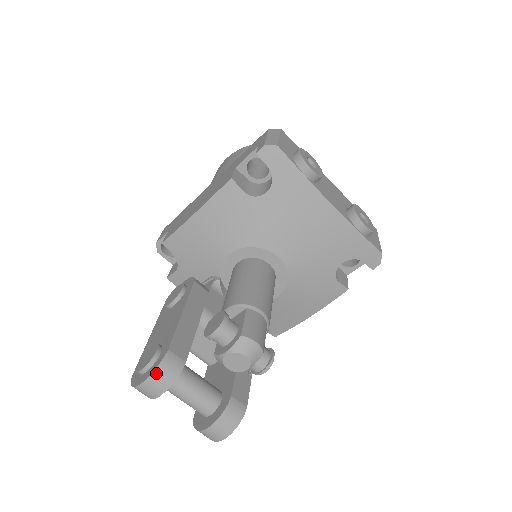
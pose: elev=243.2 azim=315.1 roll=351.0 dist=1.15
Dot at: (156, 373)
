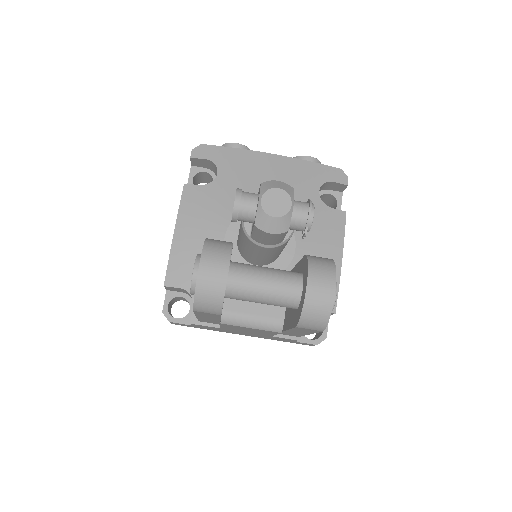
Dot at: (206, 249)
